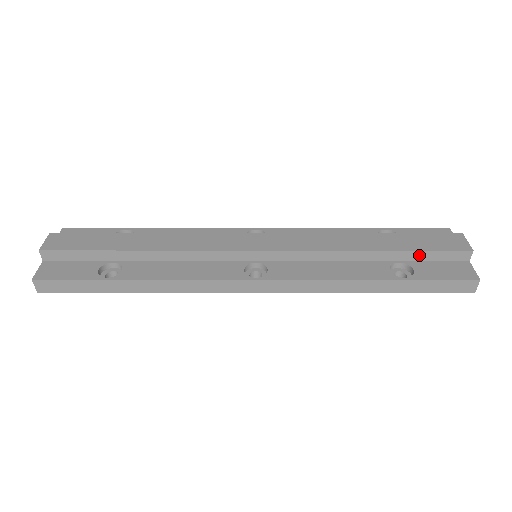
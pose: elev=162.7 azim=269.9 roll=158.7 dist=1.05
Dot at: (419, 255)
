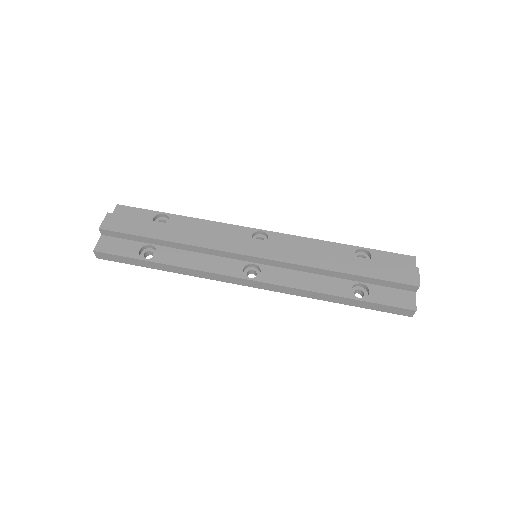
Dot at: (377, 281)
